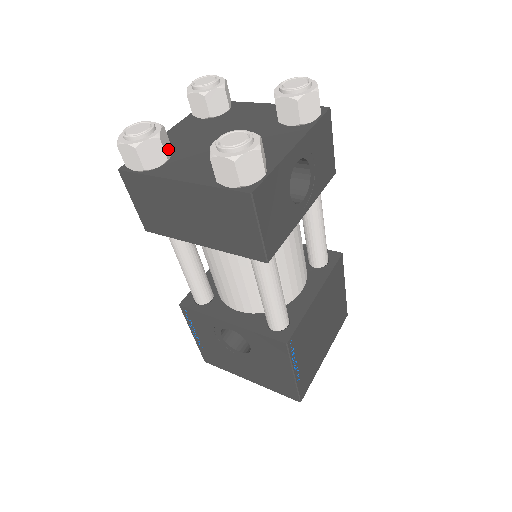
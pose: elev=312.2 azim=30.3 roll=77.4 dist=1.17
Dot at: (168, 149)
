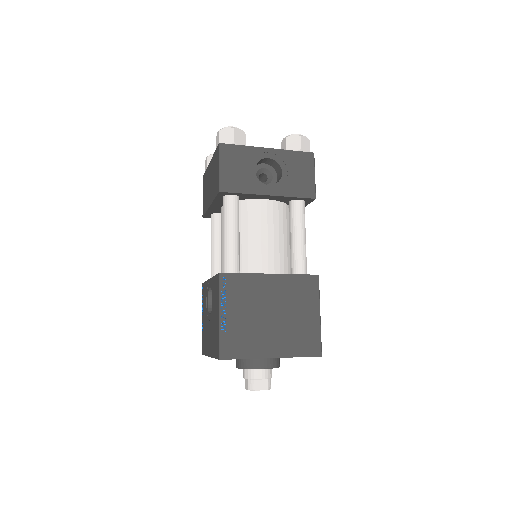
Dot at: occluded
